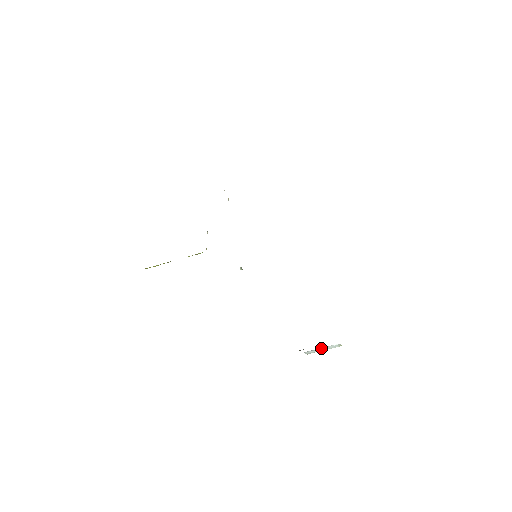
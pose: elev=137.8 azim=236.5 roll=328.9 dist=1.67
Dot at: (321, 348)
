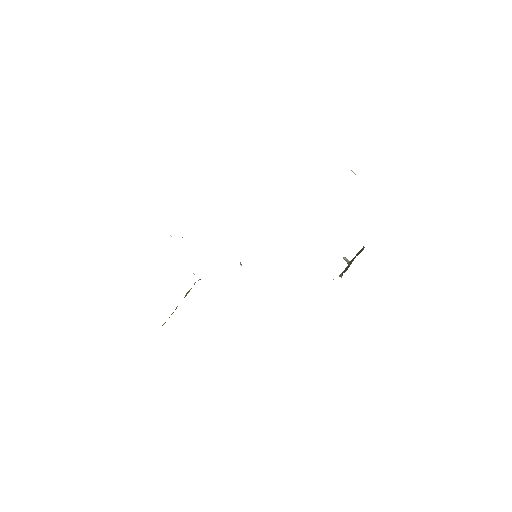
Dot at: occluded
